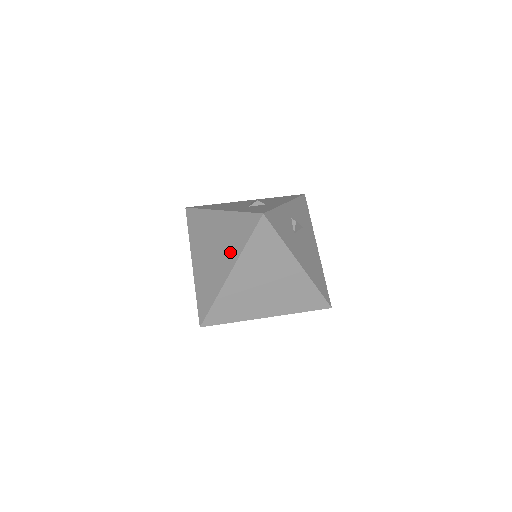
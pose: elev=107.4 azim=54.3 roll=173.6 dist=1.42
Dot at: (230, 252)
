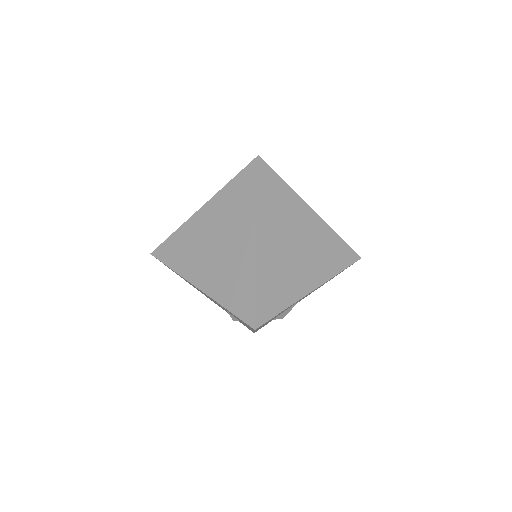
Dot at: (242, 222)
